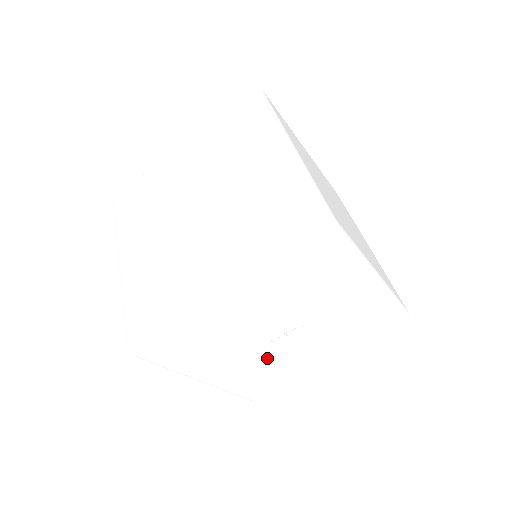
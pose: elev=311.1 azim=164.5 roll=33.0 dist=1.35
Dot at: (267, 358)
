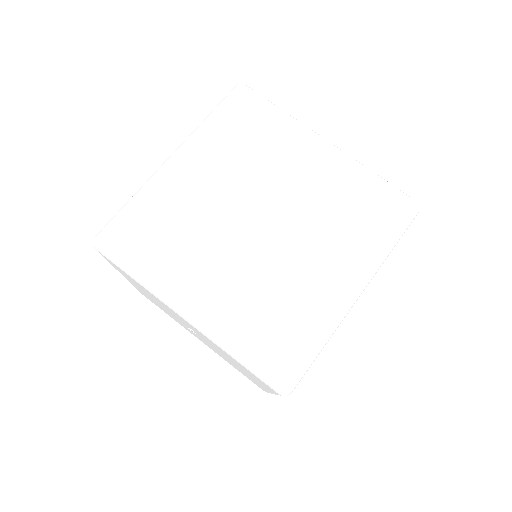
Dot at: occluded
